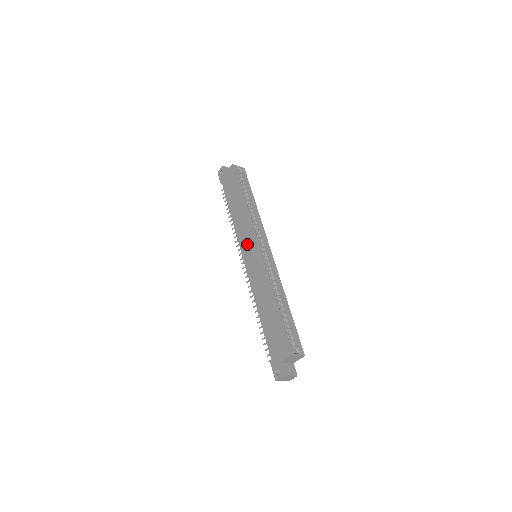
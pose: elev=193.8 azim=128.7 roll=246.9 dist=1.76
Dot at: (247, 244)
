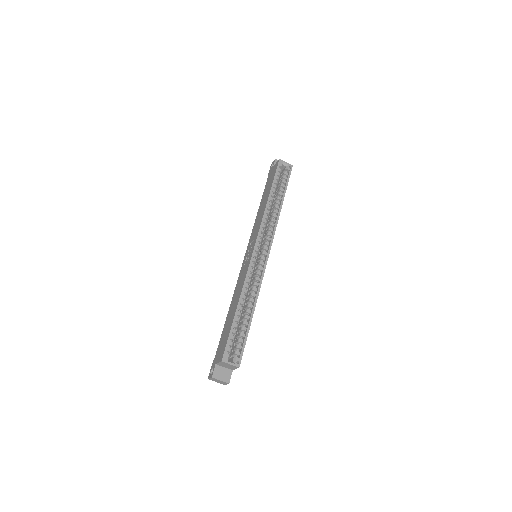
Dot at: (252, 242)
